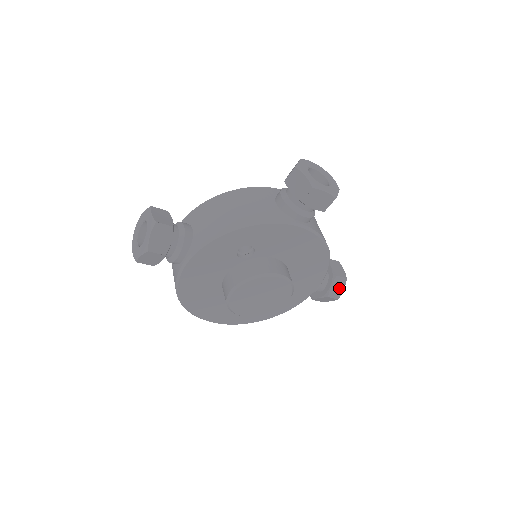
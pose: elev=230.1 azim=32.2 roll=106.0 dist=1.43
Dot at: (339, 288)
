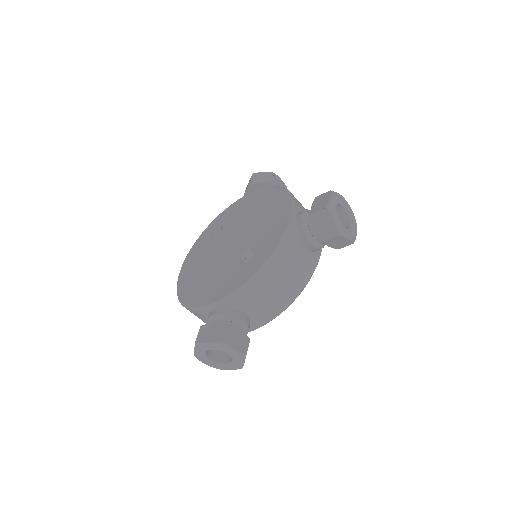
Dot at: occluded
